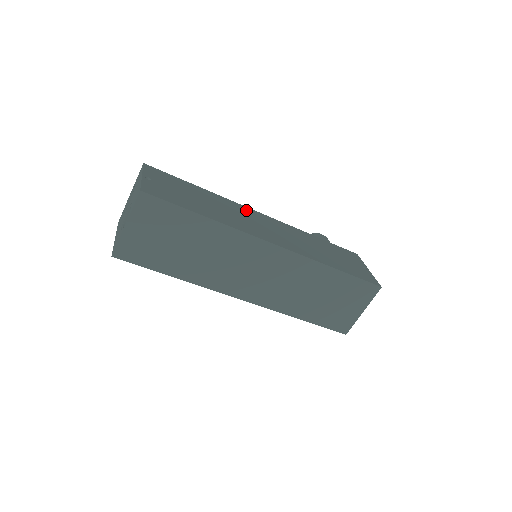
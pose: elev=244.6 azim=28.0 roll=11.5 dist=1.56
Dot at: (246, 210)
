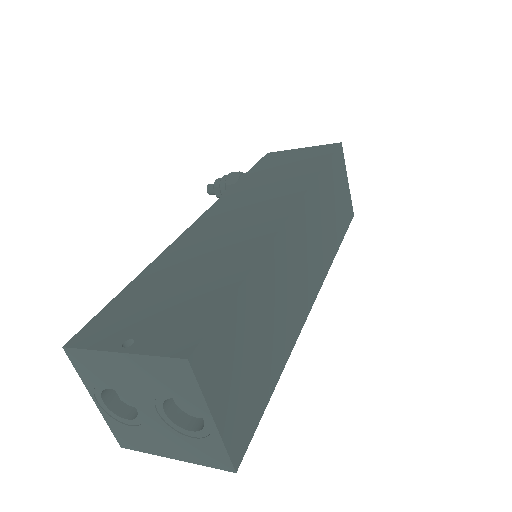
Dot at: (197, 231)
